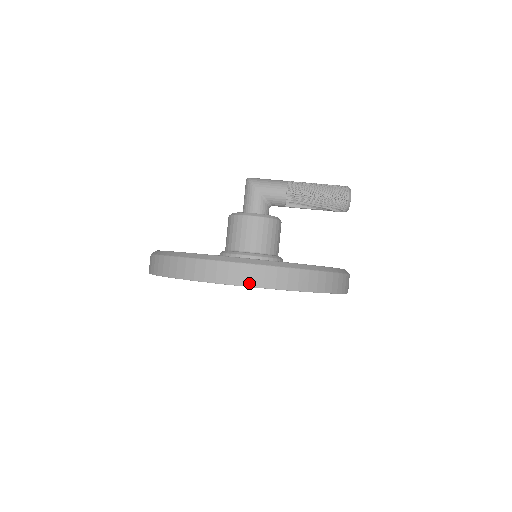
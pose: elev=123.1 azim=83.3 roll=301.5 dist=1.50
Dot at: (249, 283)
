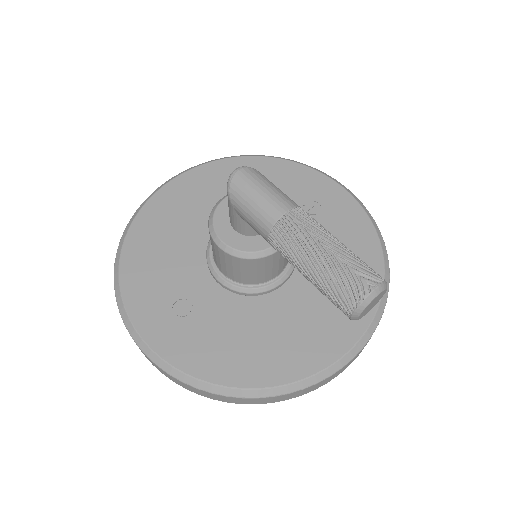
Dot at: (150, 361)
